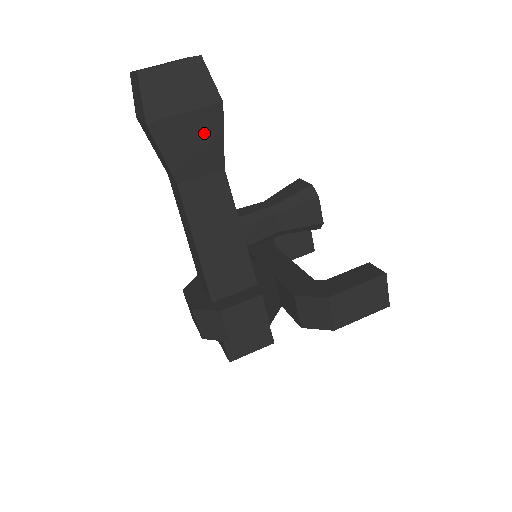
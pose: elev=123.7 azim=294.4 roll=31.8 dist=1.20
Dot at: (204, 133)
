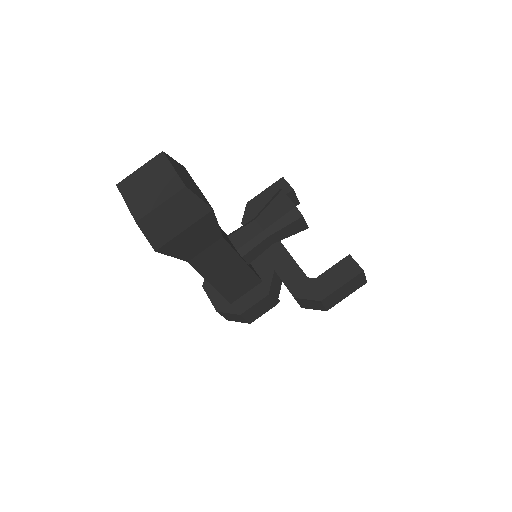
Dot at: (202, 231)
